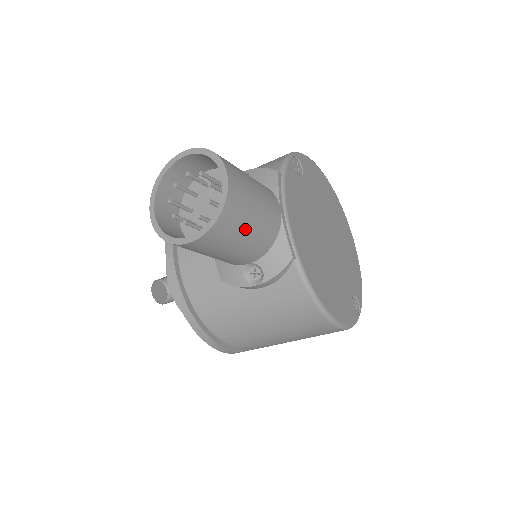
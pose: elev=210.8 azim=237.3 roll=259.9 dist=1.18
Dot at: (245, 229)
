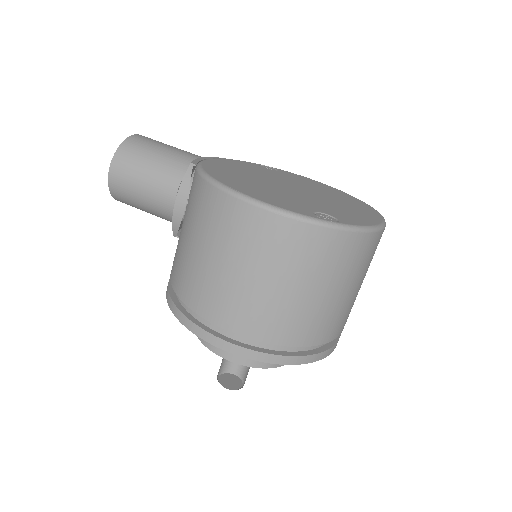
Dot at: (148, 156)
